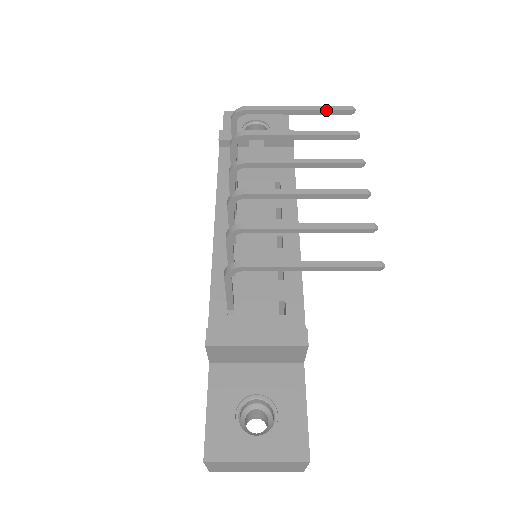
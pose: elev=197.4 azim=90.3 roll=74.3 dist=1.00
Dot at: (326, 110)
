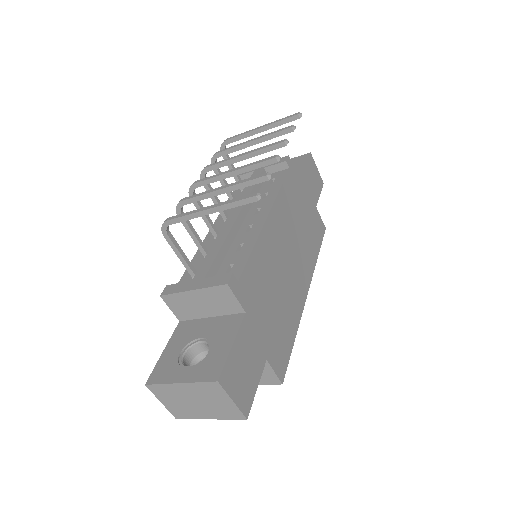
Dot at: (279, 122)
